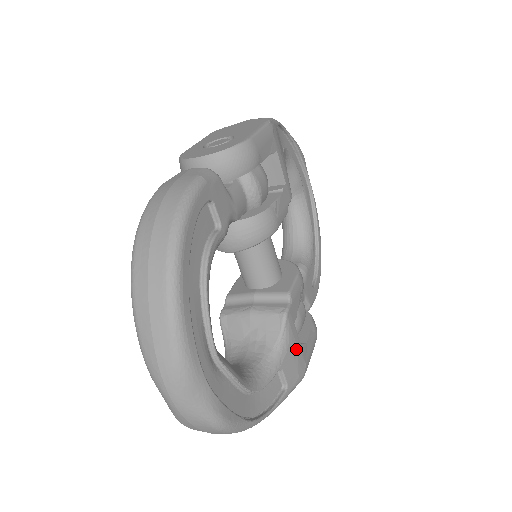
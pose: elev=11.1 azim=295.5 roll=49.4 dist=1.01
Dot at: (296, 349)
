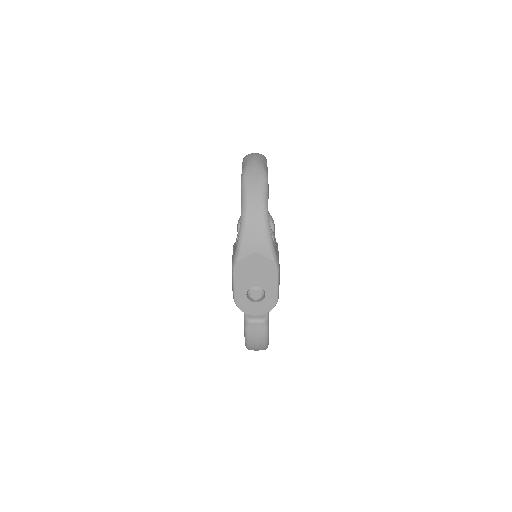
Dot at: (278, 255)
